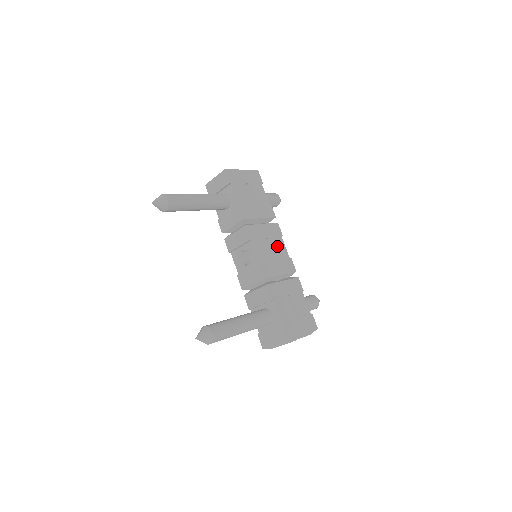
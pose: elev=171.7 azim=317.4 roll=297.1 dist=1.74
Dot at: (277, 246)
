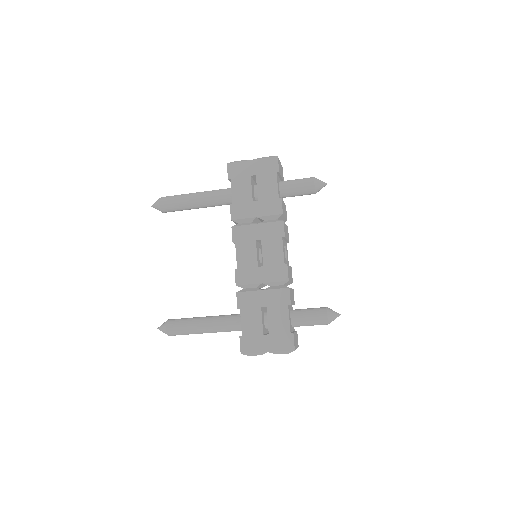
Dot at: (270, 250)
